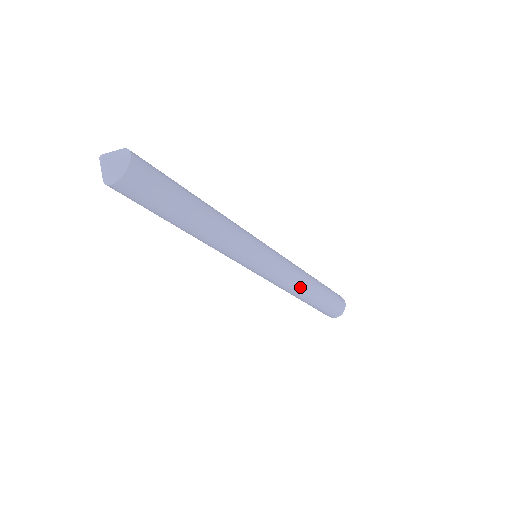
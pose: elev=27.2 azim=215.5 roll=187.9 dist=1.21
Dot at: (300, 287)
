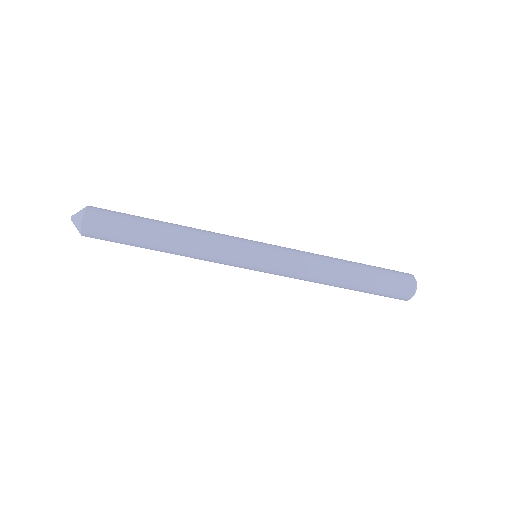
Dot at: (323, 272)
